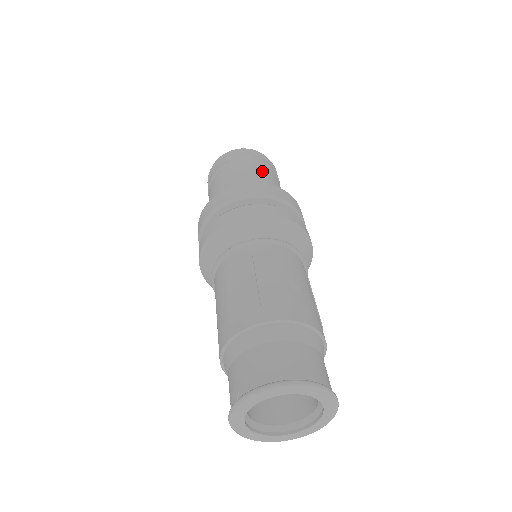
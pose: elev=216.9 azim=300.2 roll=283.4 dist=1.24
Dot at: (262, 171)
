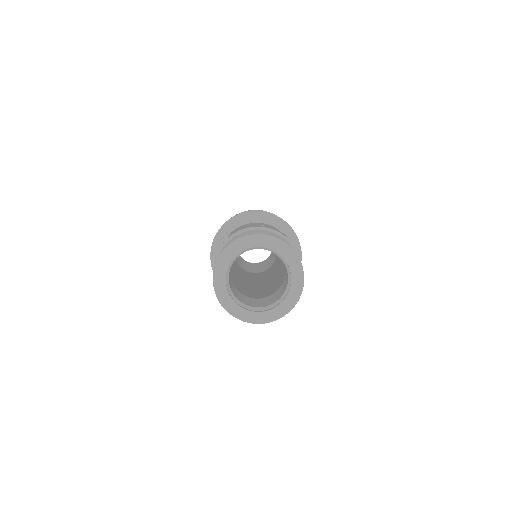
Dot at: occluded
